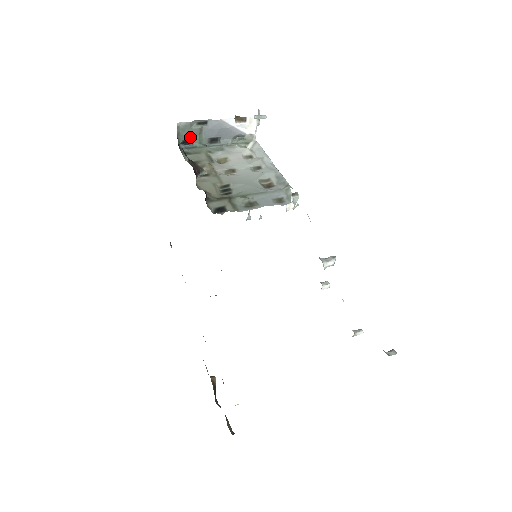
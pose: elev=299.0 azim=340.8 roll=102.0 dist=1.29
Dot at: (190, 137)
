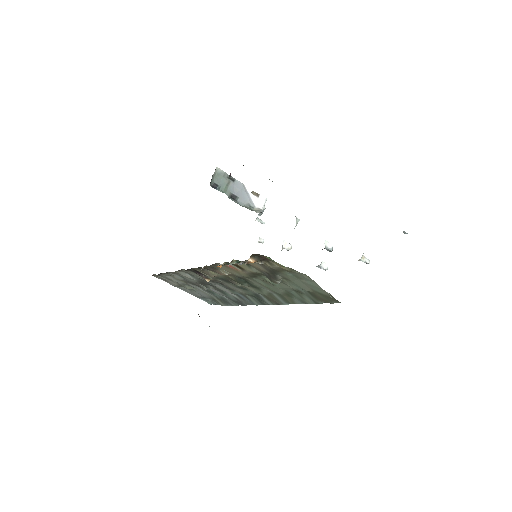
Dot at: (220, 184)
